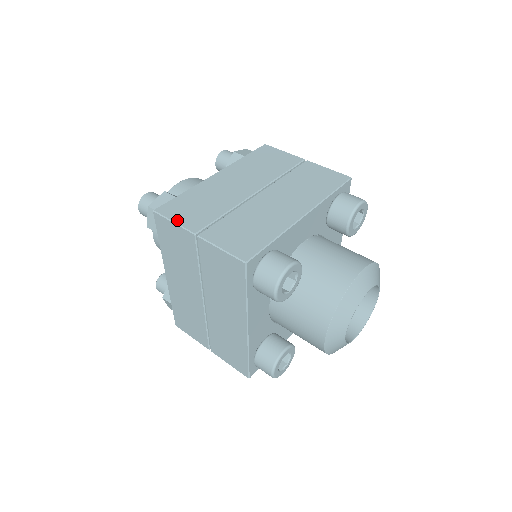
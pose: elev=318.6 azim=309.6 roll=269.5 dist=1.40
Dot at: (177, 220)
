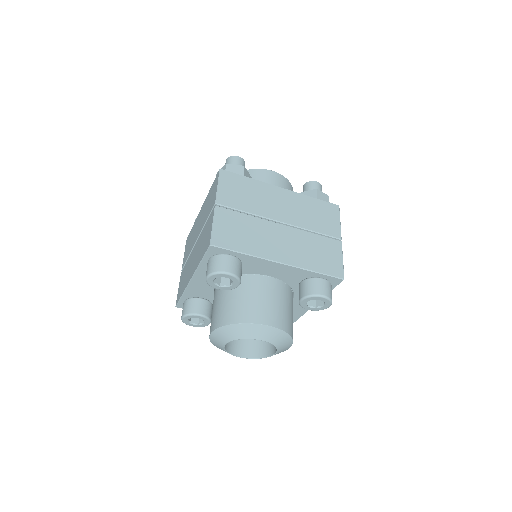
Dot at: (221, 187)
